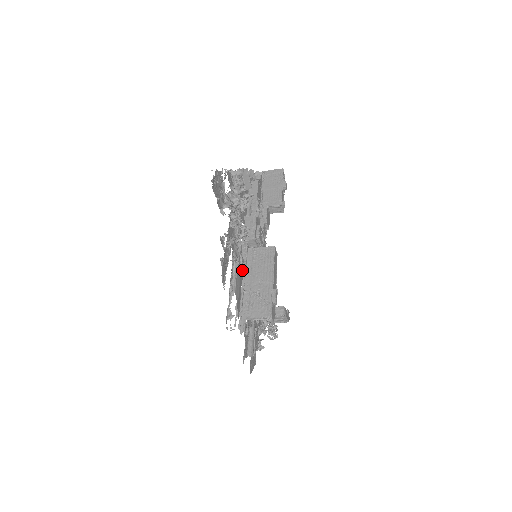
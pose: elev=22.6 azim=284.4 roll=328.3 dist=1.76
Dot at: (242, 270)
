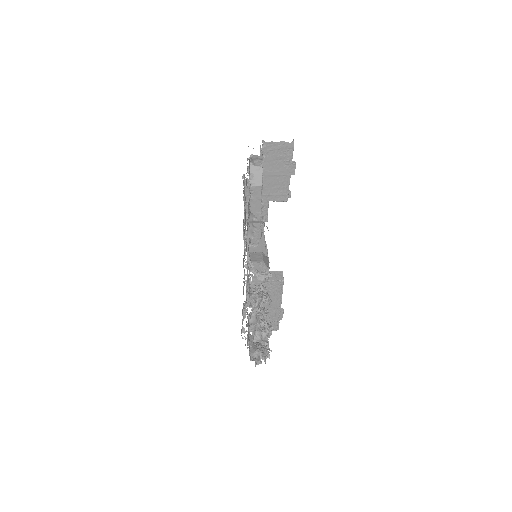
Dot at: occluded
